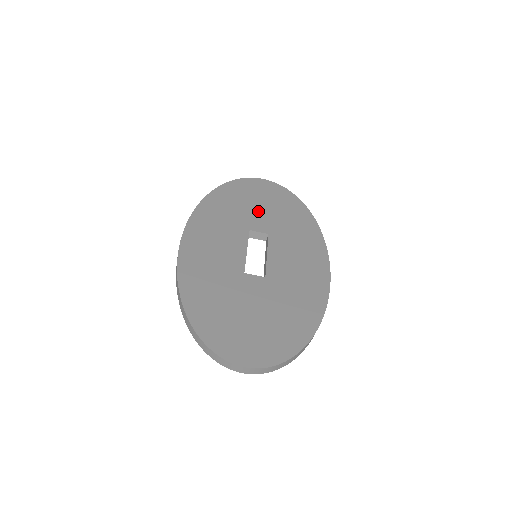
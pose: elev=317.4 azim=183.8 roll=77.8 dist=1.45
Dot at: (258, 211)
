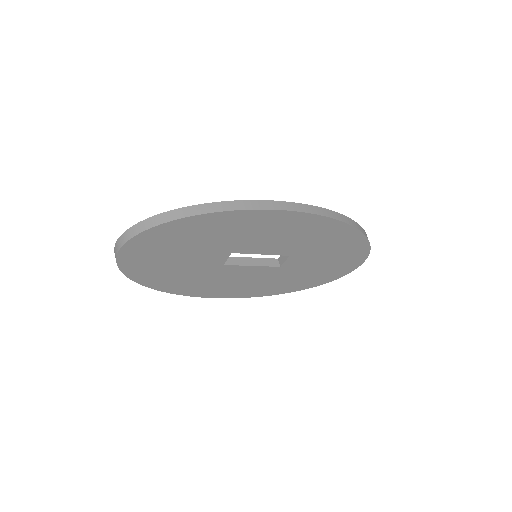
Dot at: occluded
